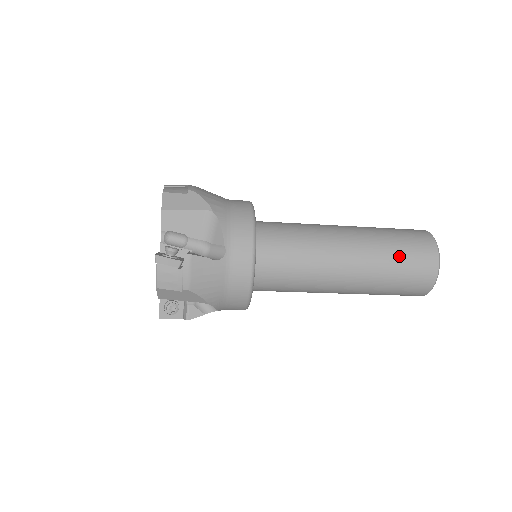
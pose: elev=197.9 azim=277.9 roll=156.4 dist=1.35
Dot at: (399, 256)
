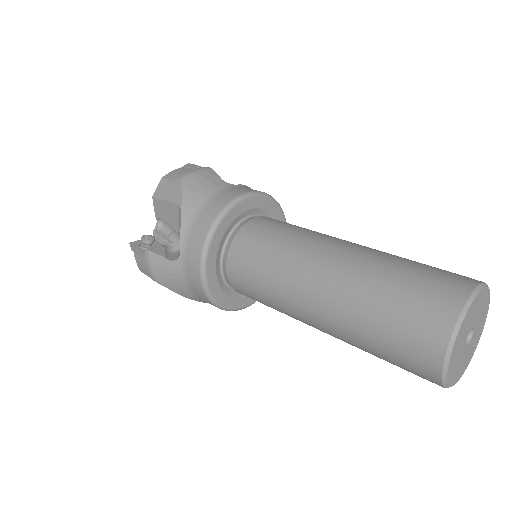
Dot at: (381, 319)
